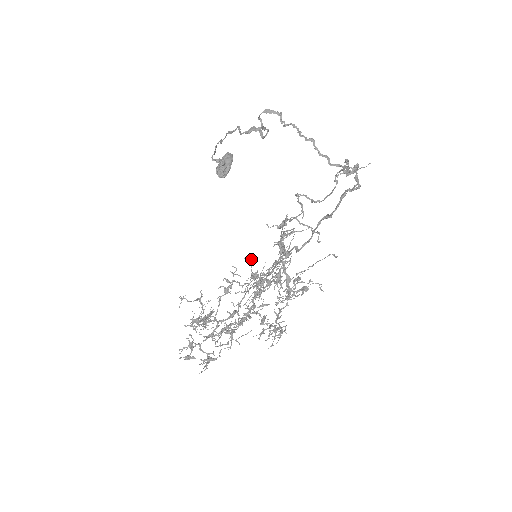
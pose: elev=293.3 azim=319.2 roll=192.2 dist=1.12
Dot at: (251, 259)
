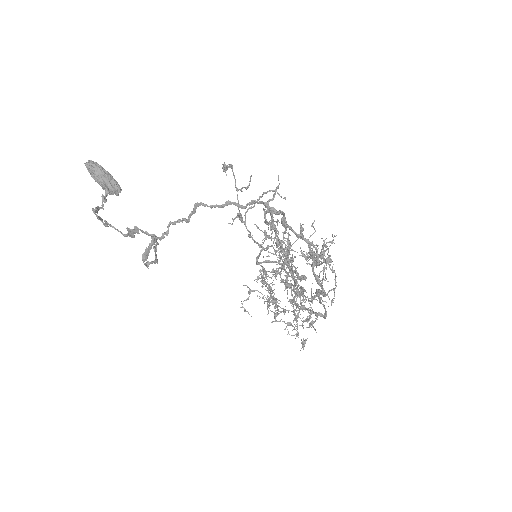
Dot at: occluded
